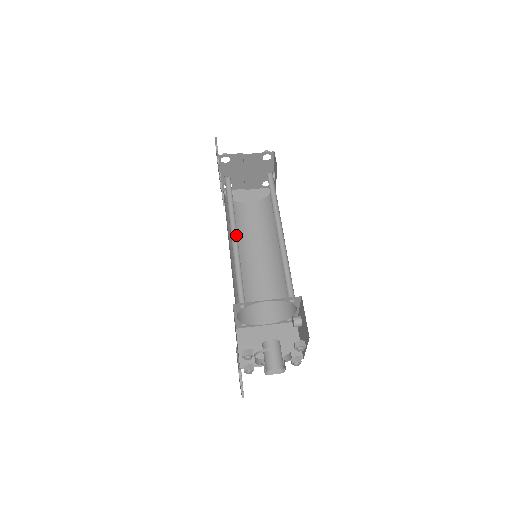
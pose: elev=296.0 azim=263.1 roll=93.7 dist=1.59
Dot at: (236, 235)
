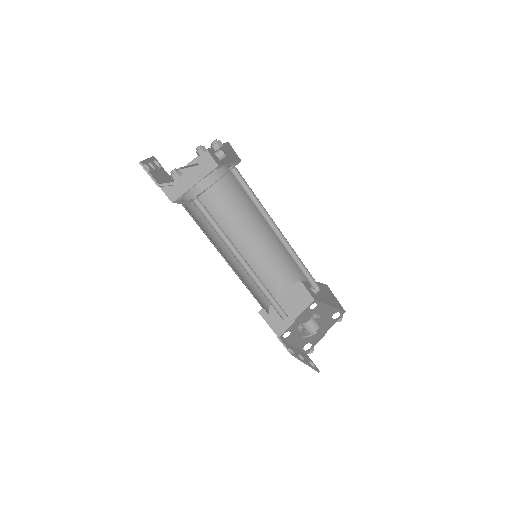
Dot at: (243, 260)
